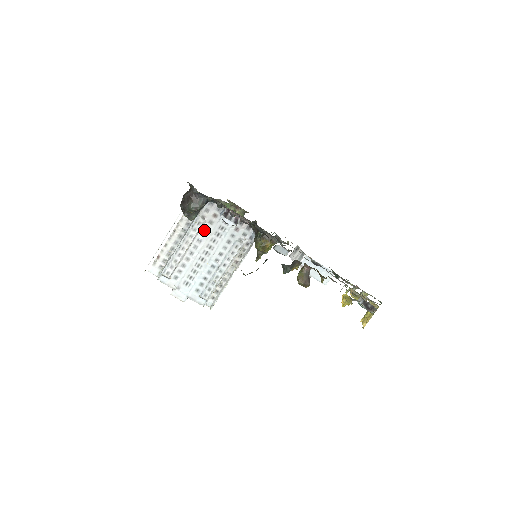
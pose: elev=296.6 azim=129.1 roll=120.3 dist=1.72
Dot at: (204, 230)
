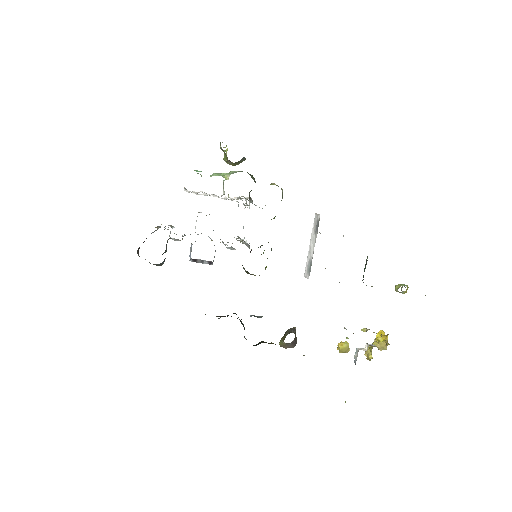
Dot at: occluded
